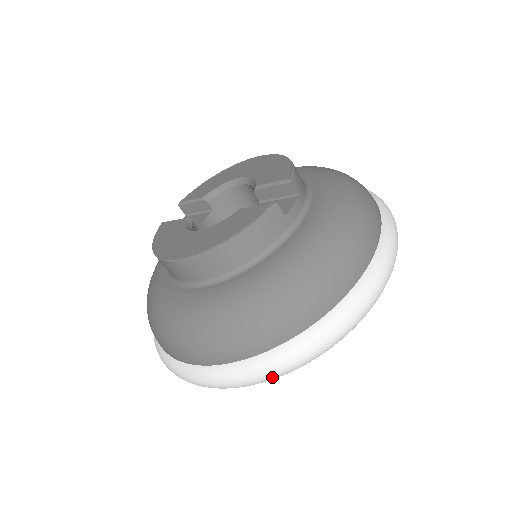
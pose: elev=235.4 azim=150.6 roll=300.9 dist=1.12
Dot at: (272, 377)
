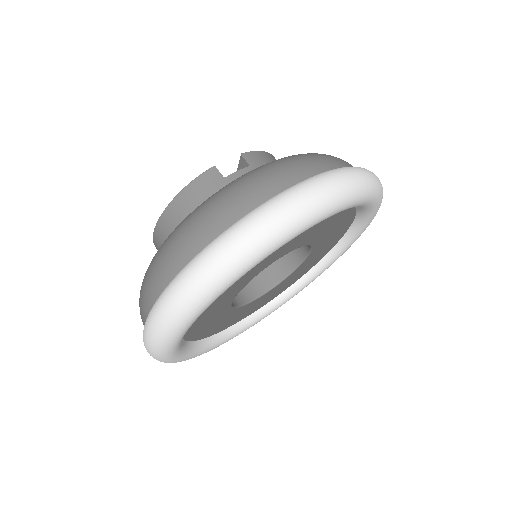
Dot at: (171, 313)
